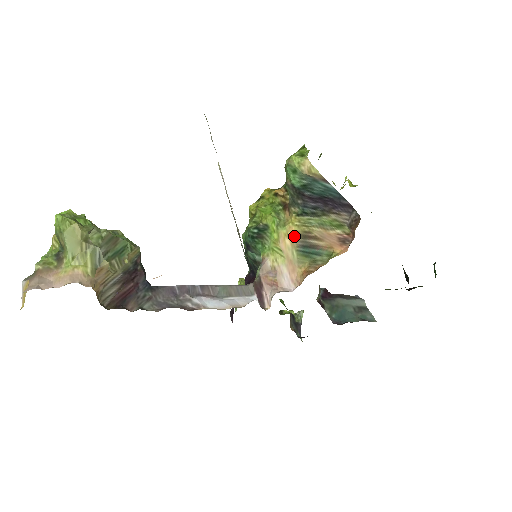
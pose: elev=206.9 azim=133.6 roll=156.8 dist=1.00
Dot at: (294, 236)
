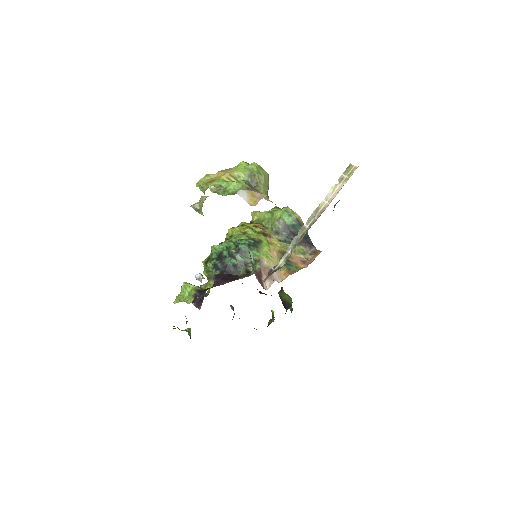
Dot at: (278, 251)
